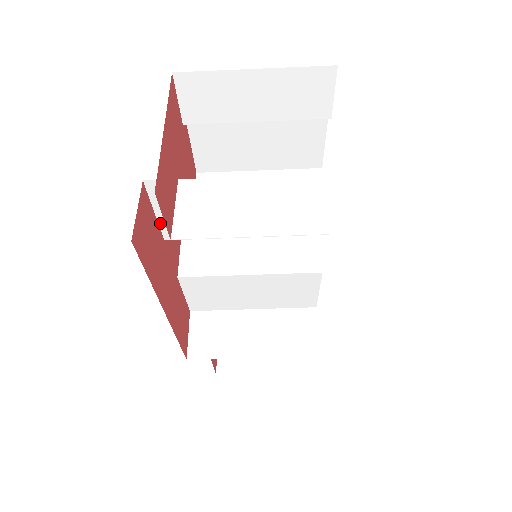
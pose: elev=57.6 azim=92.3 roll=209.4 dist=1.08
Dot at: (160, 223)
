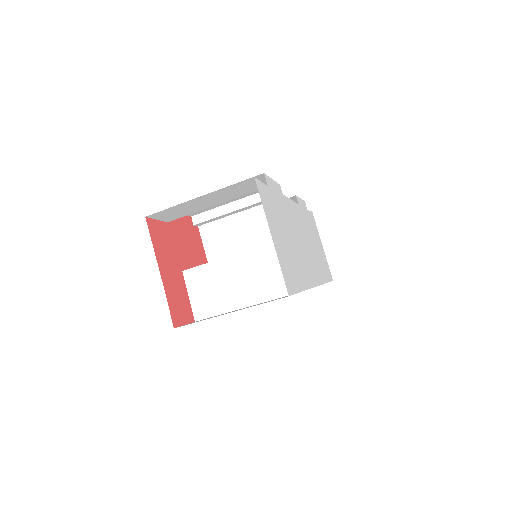
Dot at: occluded
